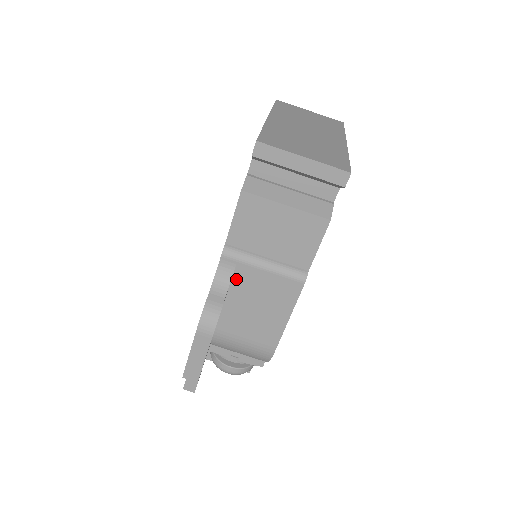
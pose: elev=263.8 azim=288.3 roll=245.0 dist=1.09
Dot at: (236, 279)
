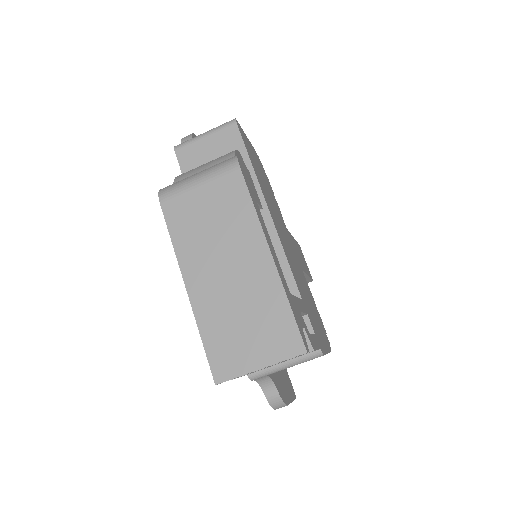
Dot at: occluded
